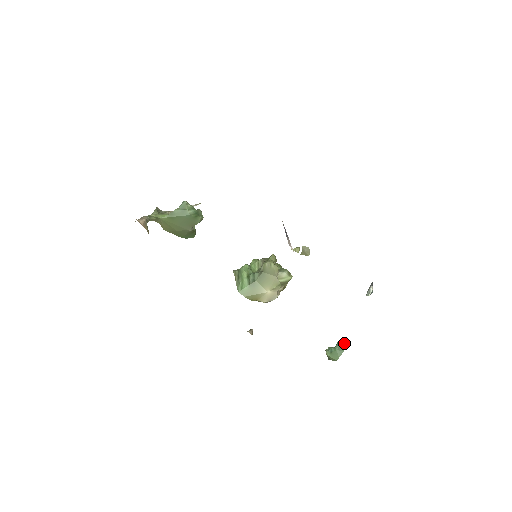
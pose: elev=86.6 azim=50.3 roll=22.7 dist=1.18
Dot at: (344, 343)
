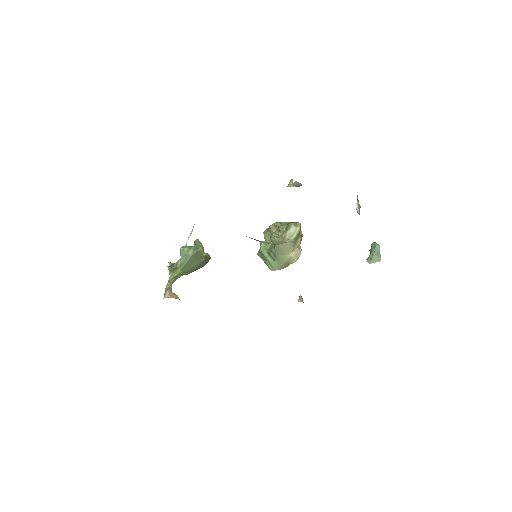
Dot at: (376, 244)
